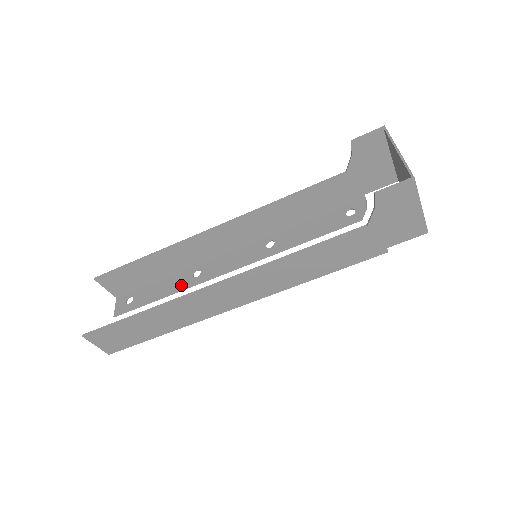
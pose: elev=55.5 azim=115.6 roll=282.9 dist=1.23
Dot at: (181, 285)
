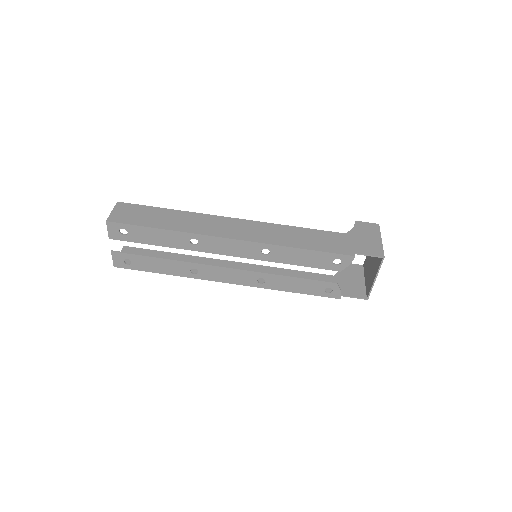
Dot at: (180, 263)
